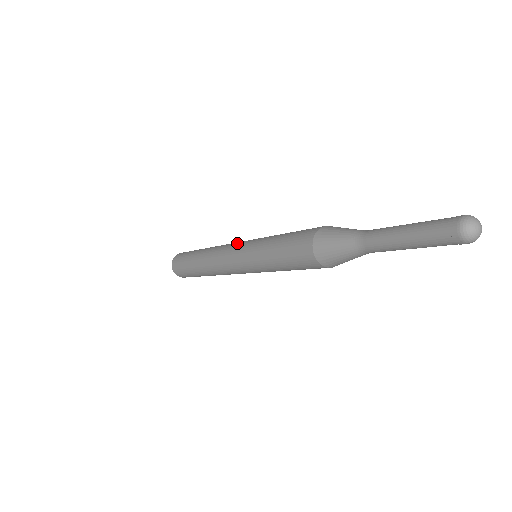
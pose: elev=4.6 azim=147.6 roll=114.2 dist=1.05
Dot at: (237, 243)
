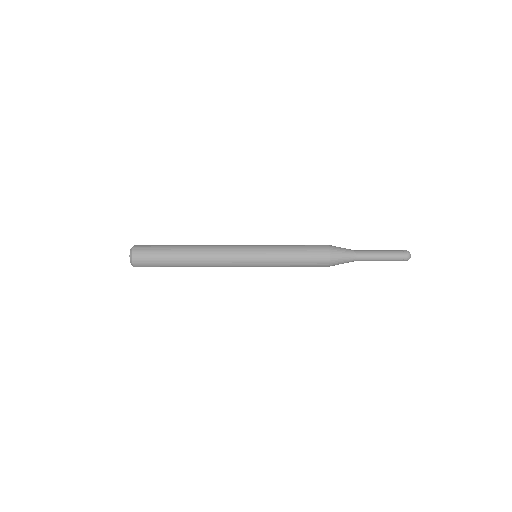
Dot at: (242, 262)
